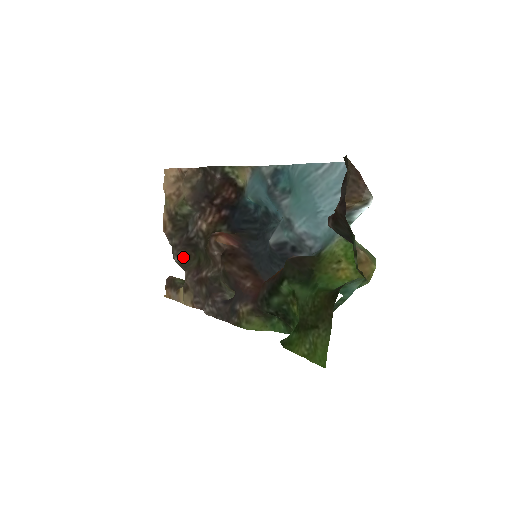
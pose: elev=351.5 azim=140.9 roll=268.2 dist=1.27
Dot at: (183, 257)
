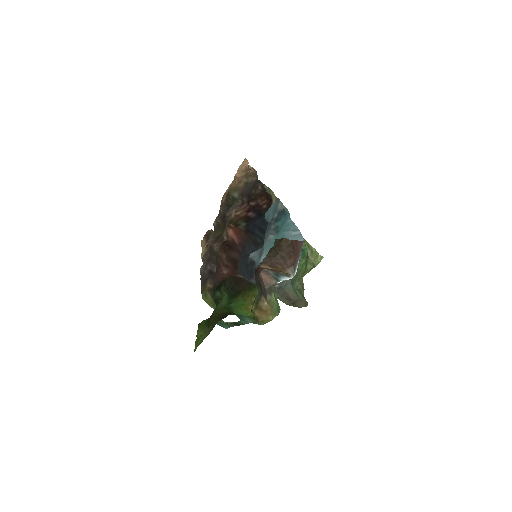
Dot at: (218, 224)
